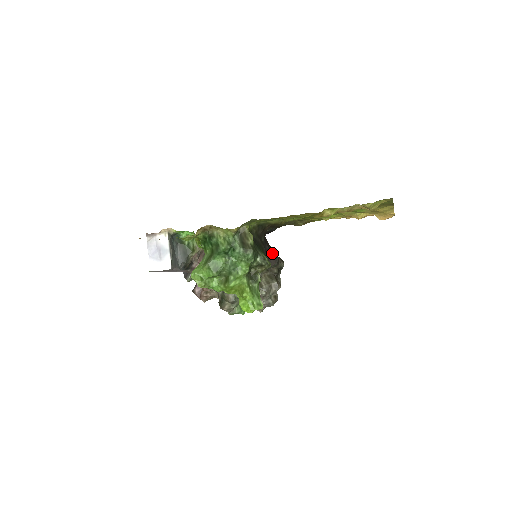
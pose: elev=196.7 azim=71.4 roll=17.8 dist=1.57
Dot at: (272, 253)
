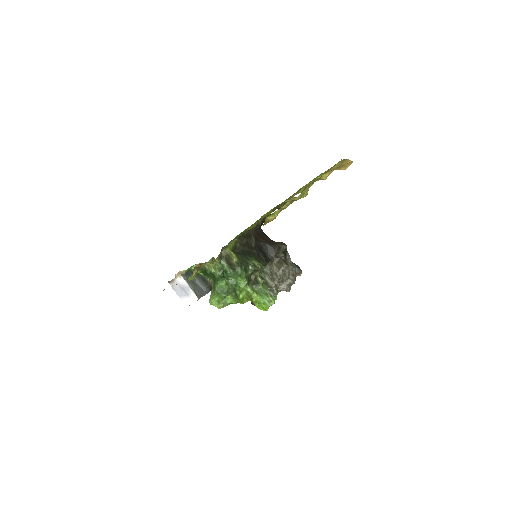
Dot at: (269, 245)
